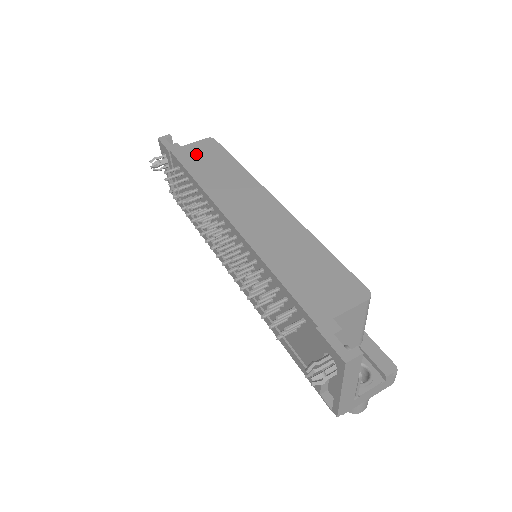
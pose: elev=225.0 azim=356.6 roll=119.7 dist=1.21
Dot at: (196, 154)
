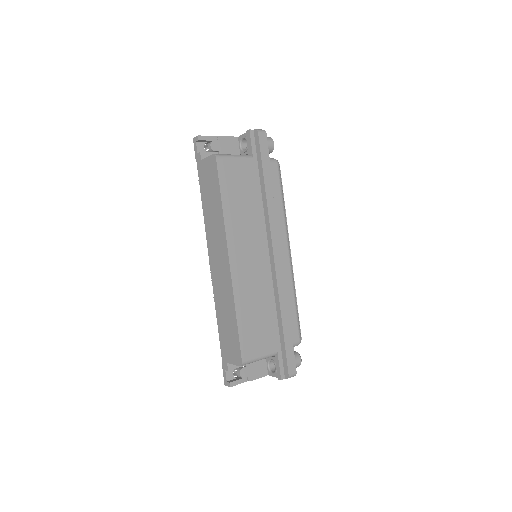
Dot at: (206, 177)
